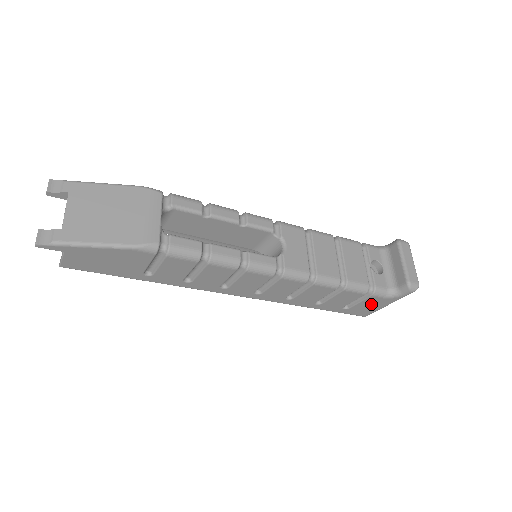
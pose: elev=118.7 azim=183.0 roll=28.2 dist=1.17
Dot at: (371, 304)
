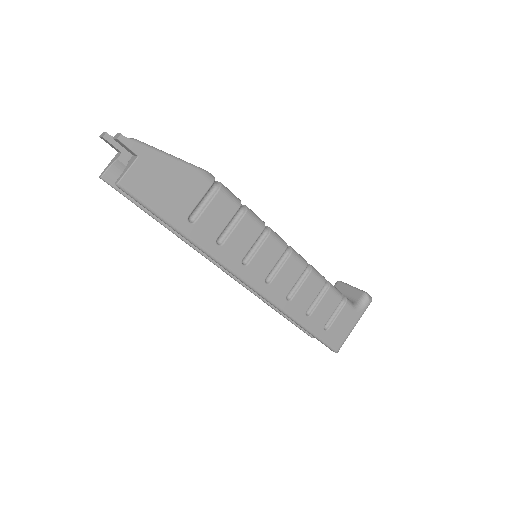
Dot at: (344, 322)
